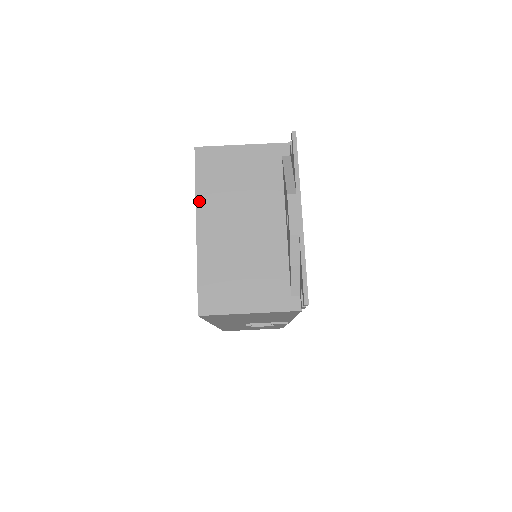
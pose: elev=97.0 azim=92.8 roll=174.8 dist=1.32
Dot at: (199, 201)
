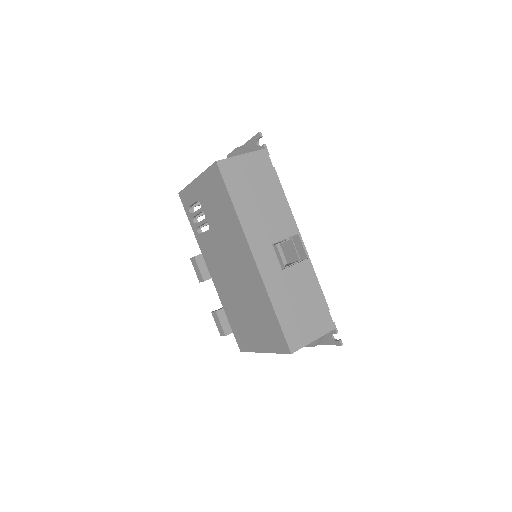
Dot at: (191, 183)
